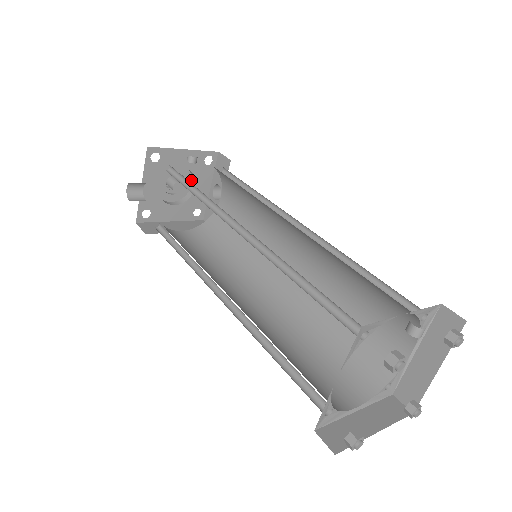
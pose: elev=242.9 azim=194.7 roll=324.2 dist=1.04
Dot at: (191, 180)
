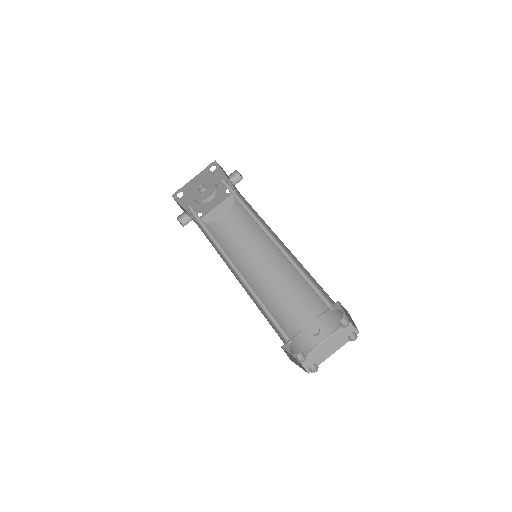
Dot at: occluded
